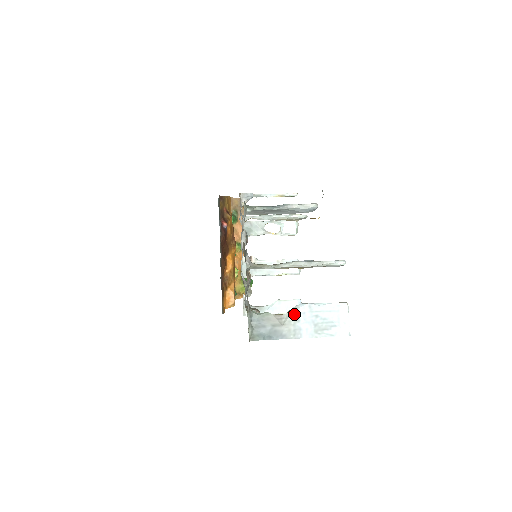
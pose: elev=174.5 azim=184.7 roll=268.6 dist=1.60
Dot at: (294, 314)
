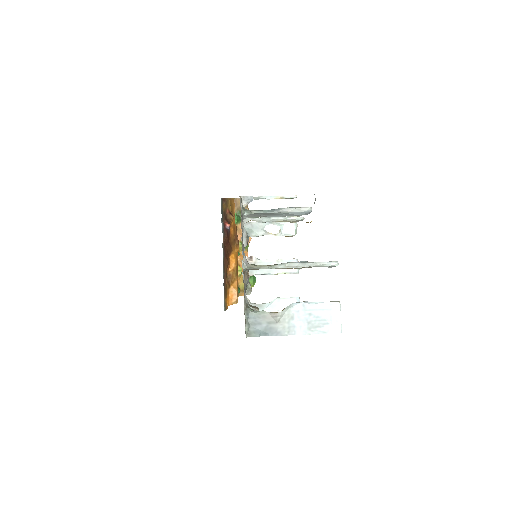
Dot at: (288, 312)
